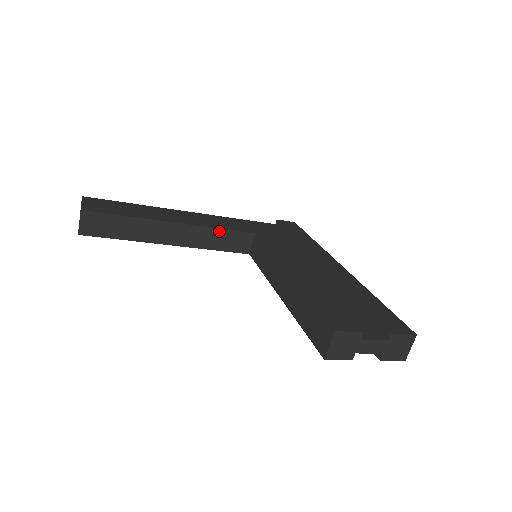
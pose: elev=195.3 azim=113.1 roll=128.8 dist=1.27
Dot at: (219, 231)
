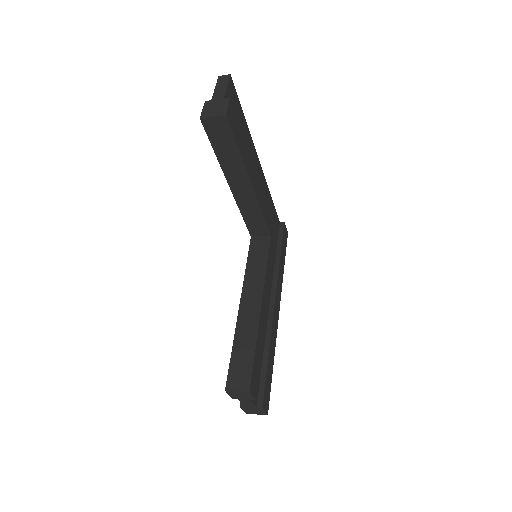
Dot at: (260, 214)
